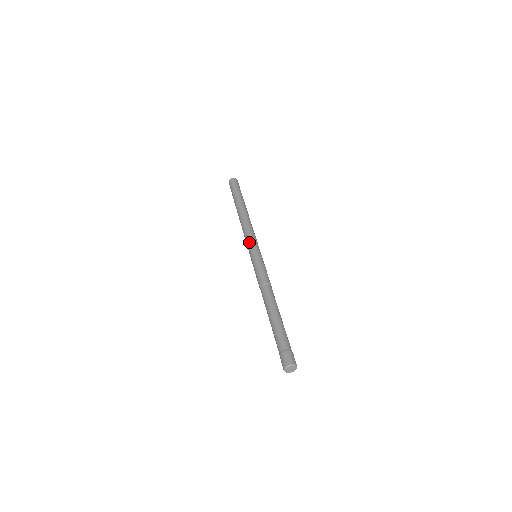
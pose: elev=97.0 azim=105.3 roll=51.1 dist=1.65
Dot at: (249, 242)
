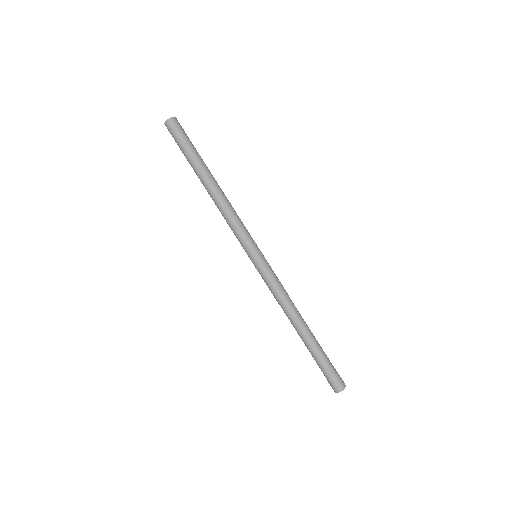
Dot at: (243, 240)
